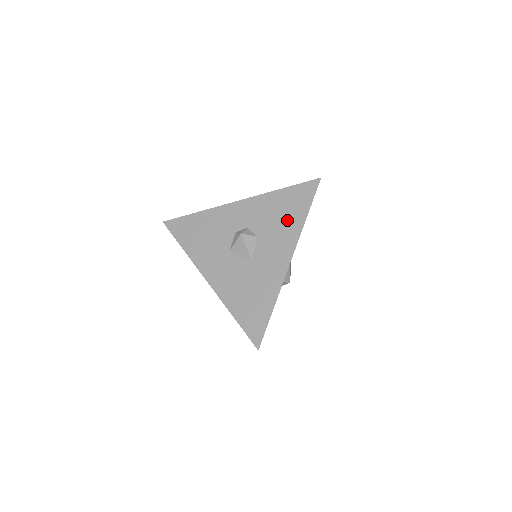
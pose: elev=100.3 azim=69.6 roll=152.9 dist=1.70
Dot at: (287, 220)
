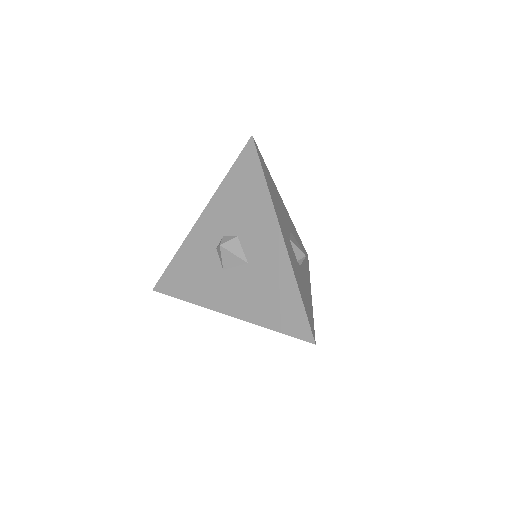
Dot at: (251, 199)
